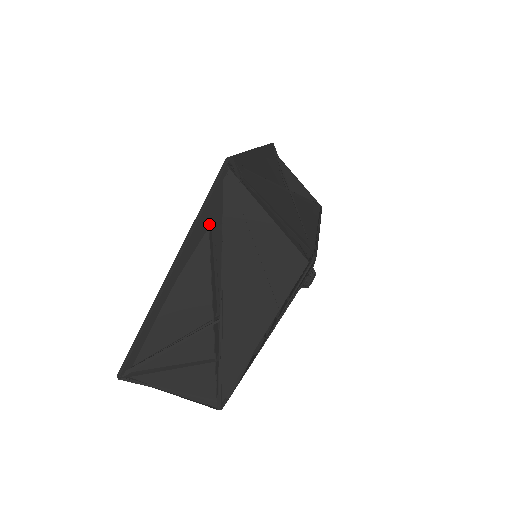
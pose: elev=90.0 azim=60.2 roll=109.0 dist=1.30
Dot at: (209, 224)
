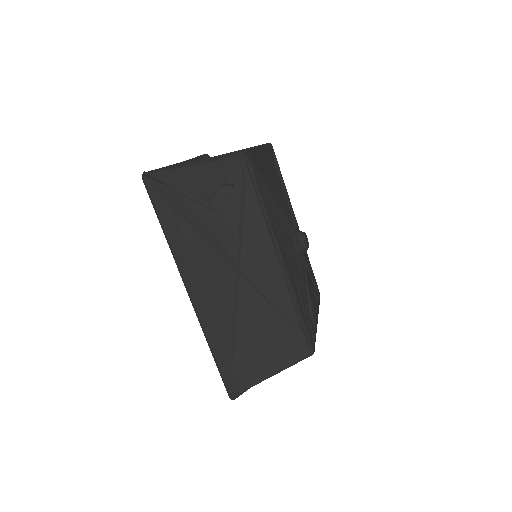
Dot at: occluded
